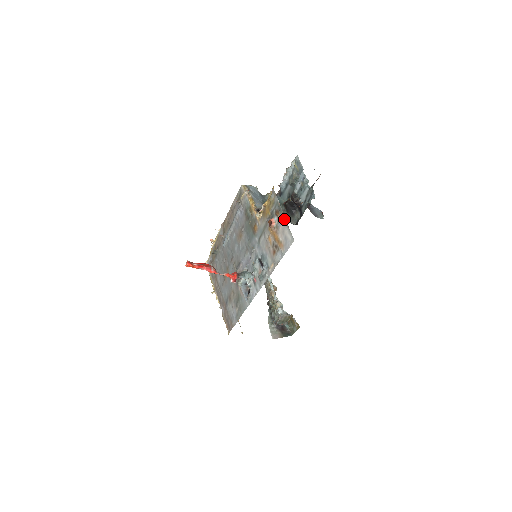
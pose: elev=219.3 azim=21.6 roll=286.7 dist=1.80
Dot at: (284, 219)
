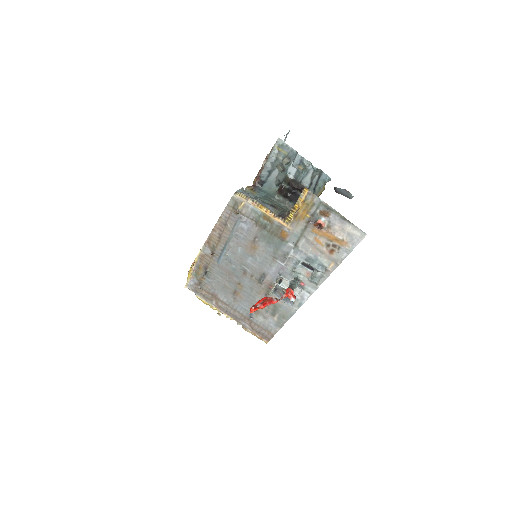
Dot at: (341, 217)
